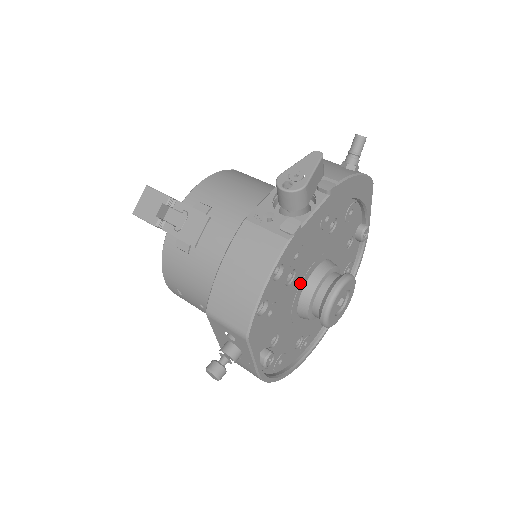
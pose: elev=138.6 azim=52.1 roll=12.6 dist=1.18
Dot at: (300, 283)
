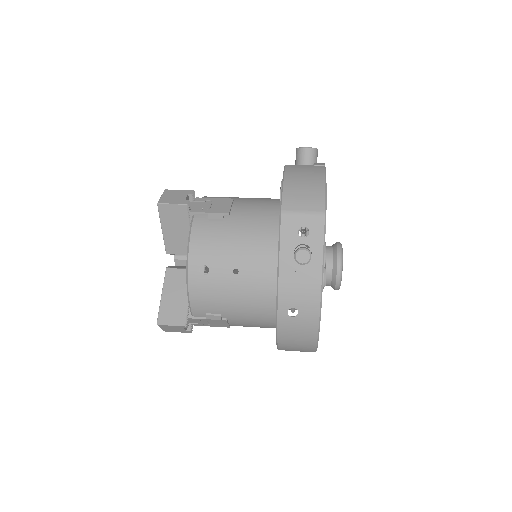
Dot at: occluded
